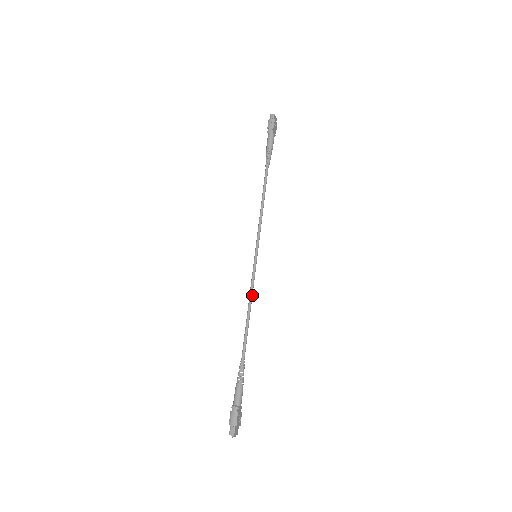
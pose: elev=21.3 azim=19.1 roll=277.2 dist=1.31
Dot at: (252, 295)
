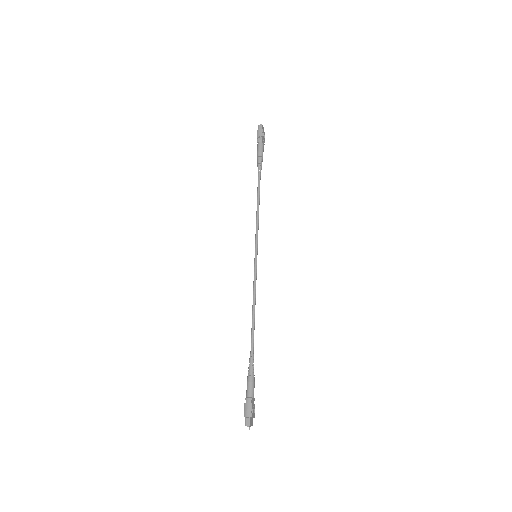
Dot at: (255, 293)
